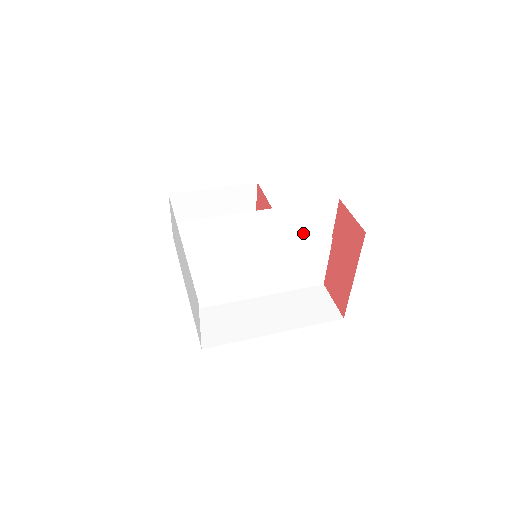
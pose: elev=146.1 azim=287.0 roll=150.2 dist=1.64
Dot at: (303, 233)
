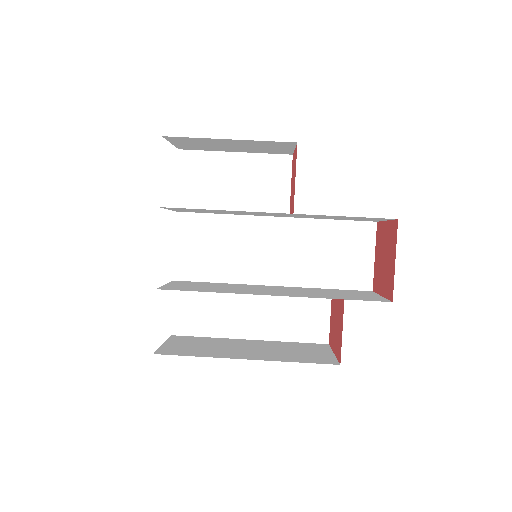
Dot at: (338, 218)
